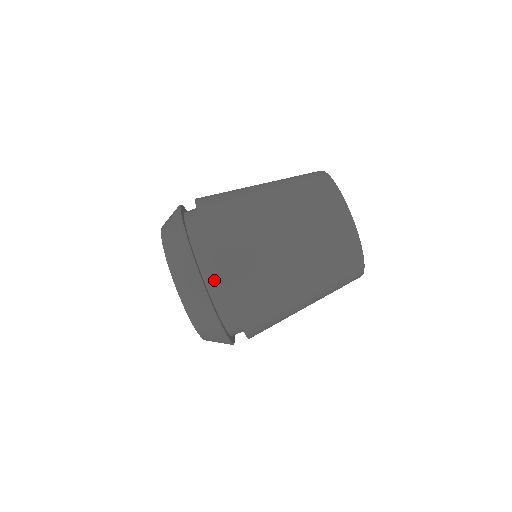
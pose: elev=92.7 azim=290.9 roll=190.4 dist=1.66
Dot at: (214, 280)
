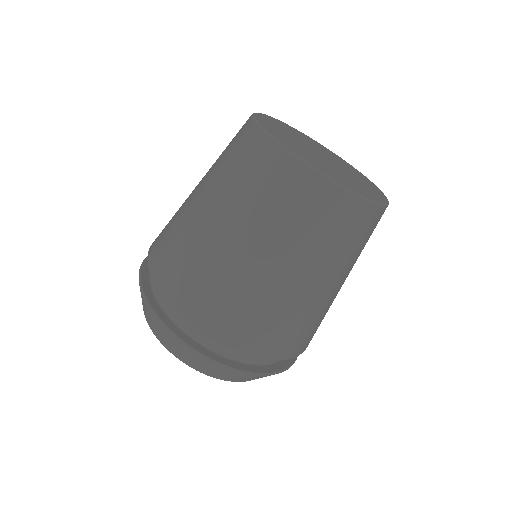
Dot at: occluded
